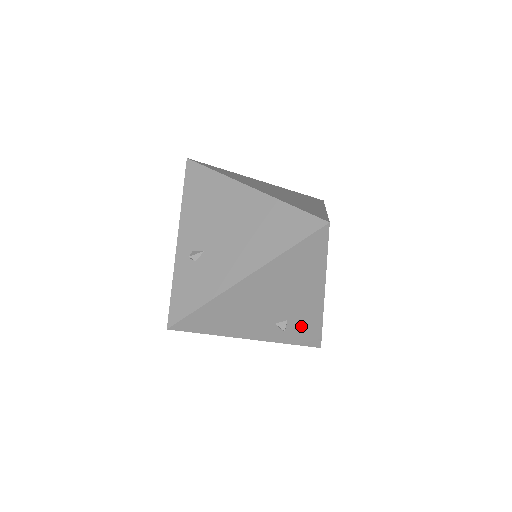
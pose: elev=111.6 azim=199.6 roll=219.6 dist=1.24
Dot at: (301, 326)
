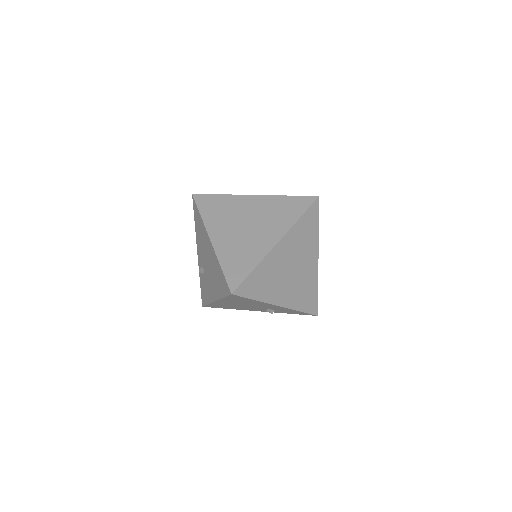
Dot at: (285, 311)
